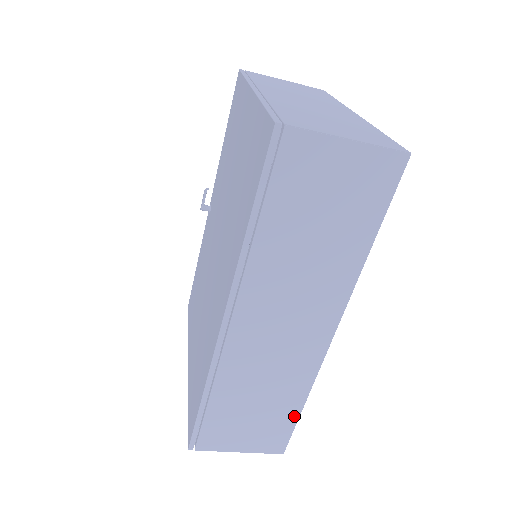
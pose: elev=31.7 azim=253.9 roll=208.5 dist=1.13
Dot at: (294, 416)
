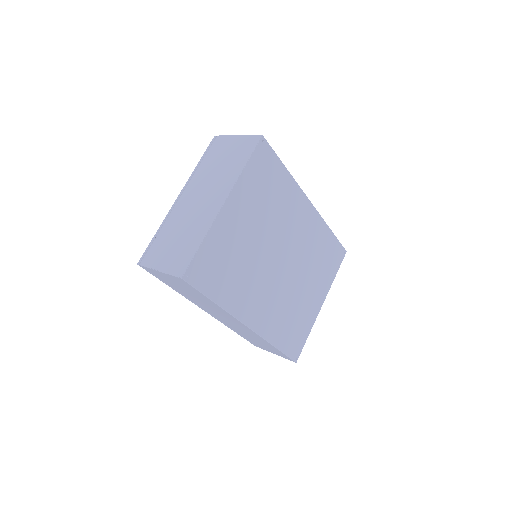
Dot at: occluded
